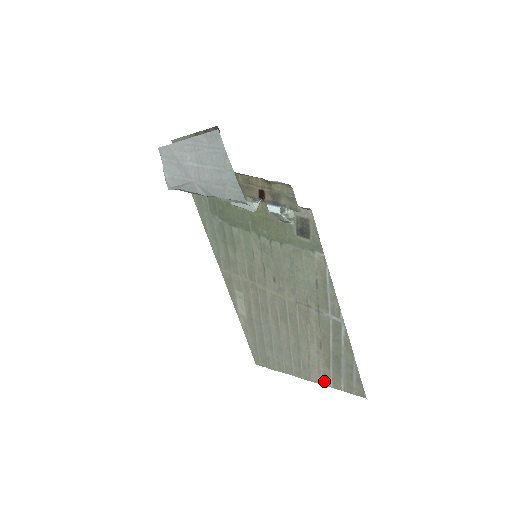
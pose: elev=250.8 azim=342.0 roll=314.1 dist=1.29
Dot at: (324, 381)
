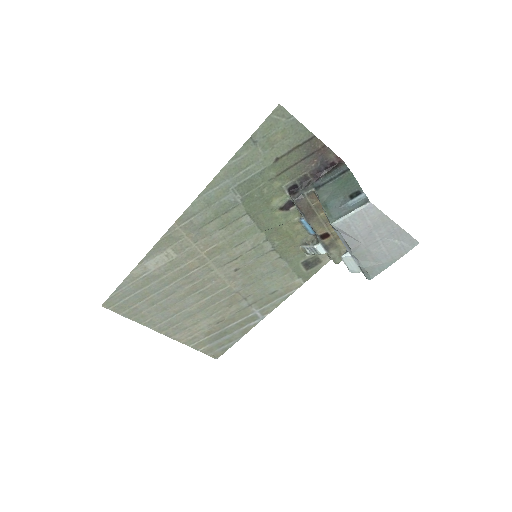
Dot at: (187, 341)
